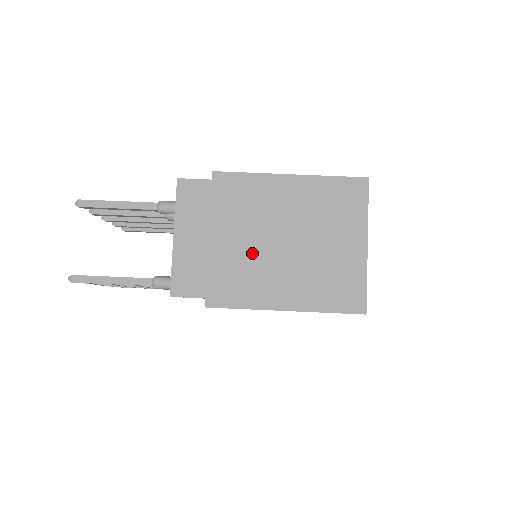
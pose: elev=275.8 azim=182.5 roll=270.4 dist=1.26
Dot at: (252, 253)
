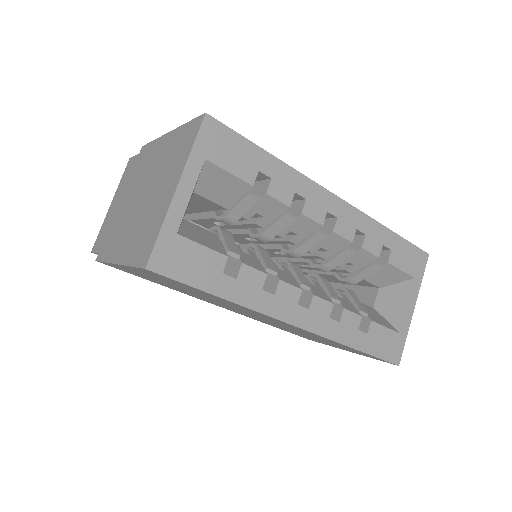
Dot at: (127, 211)
